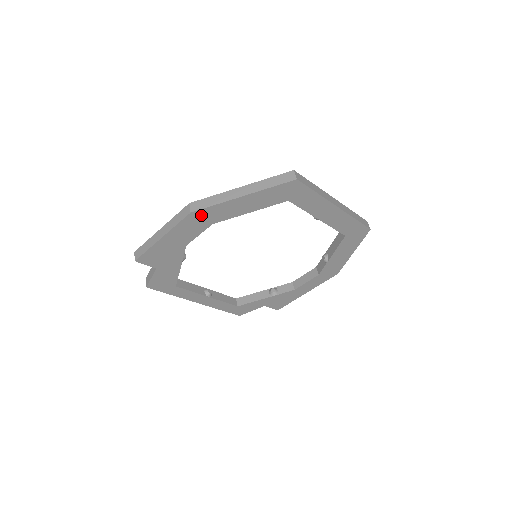
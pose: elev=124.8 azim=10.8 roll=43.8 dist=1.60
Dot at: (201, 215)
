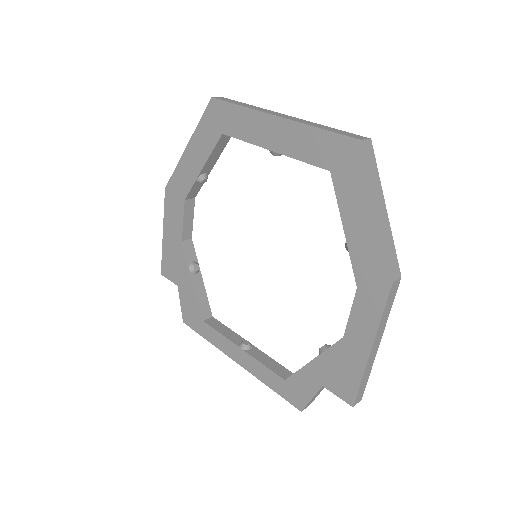
Dot at: (173, 189)
